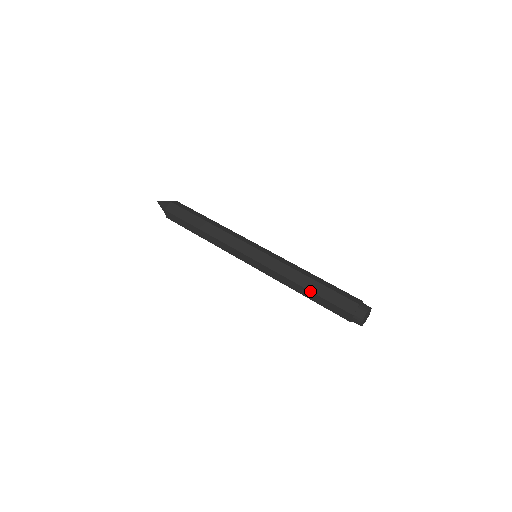
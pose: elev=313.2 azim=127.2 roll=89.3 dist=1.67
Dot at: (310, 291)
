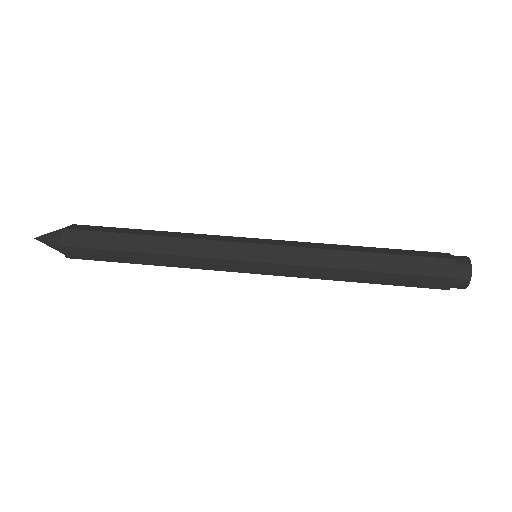
Dot at: (376, 252)
